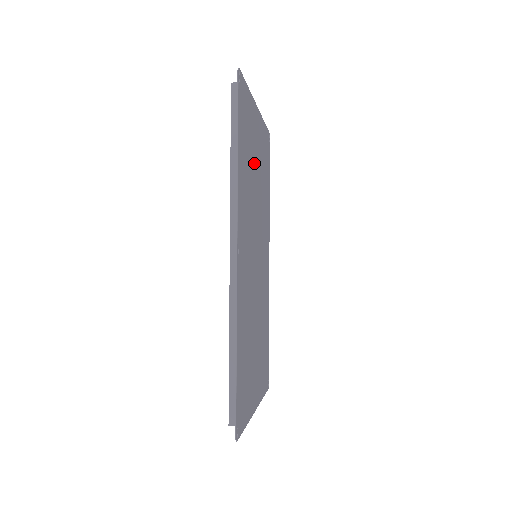
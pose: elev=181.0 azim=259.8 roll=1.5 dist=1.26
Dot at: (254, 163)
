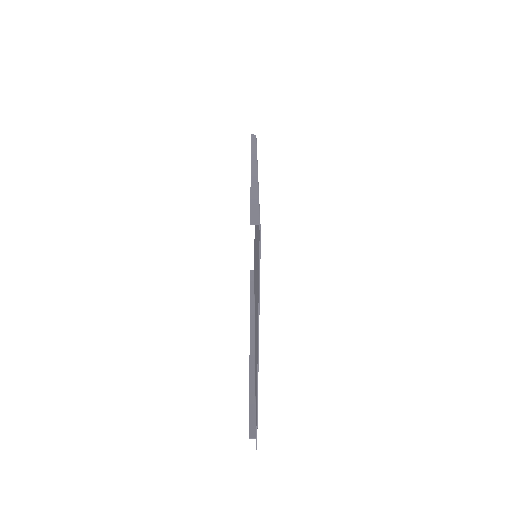
Dot at: occluded
